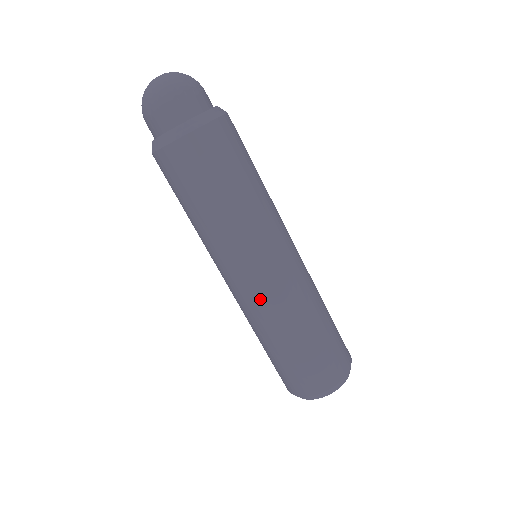
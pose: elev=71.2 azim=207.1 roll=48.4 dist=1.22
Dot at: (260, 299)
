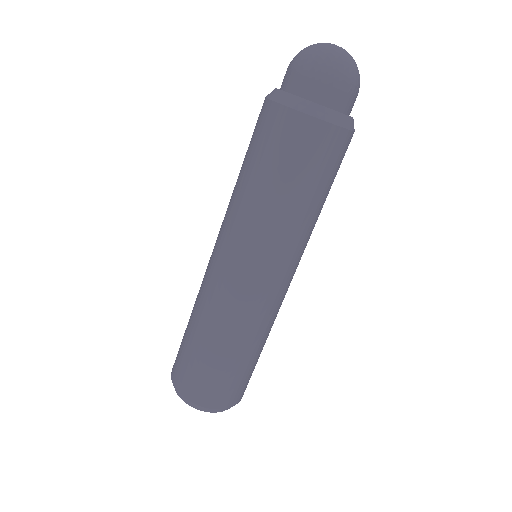
Dot at: (238, 298)
